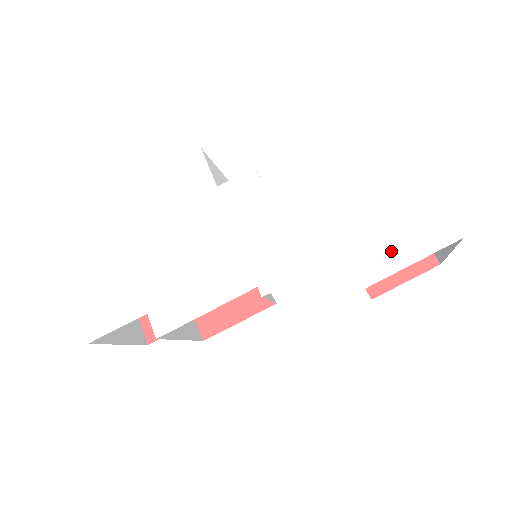
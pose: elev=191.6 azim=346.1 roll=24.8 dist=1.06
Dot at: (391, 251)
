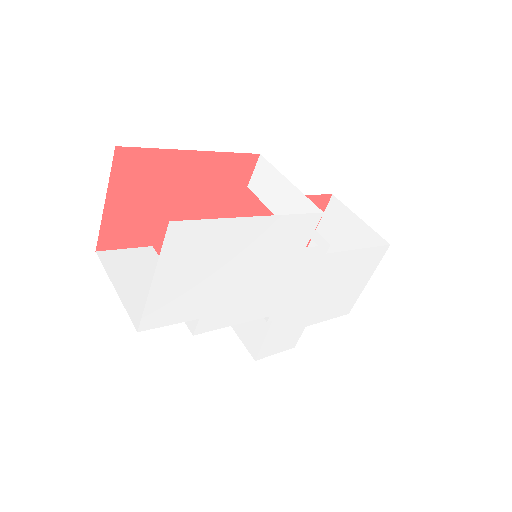
Dot at: (328, 313)
